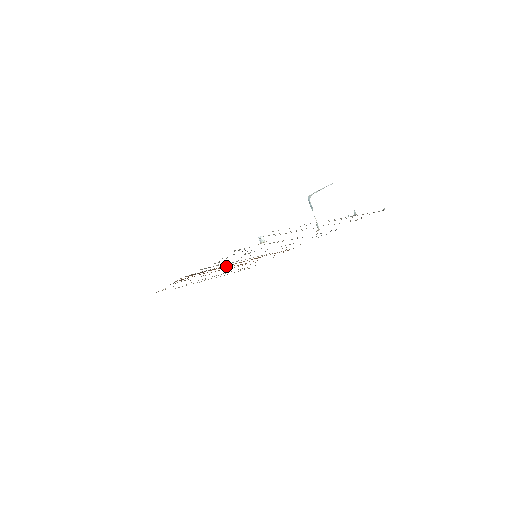
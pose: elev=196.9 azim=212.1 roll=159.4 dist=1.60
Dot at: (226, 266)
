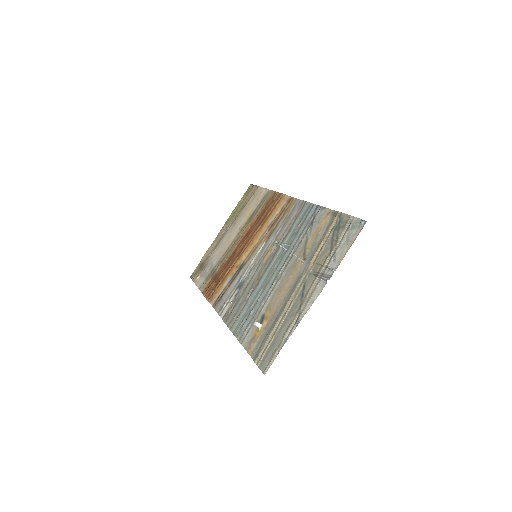
Dot at: (236, 271)
